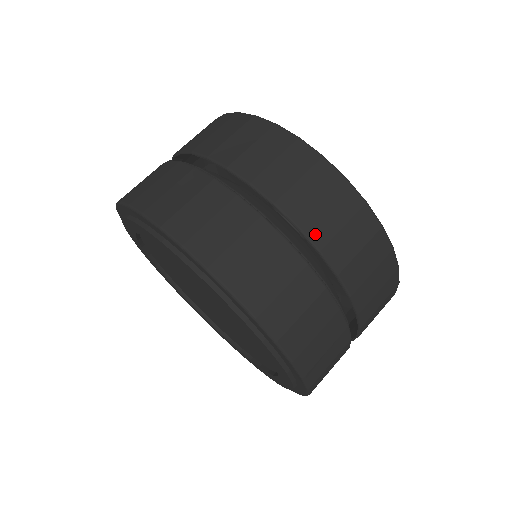
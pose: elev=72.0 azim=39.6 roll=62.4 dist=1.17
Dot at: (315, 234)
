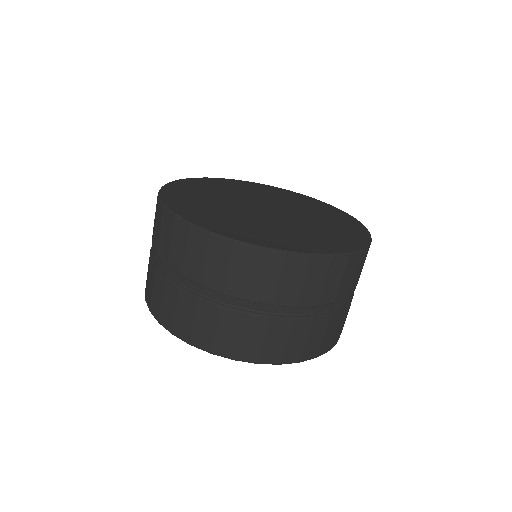
Dot at: (262, 297)
